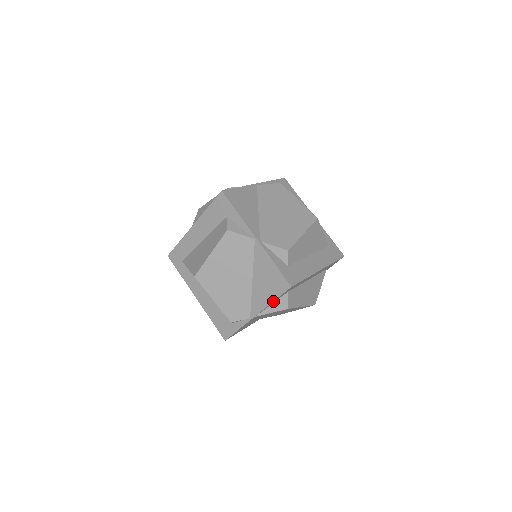
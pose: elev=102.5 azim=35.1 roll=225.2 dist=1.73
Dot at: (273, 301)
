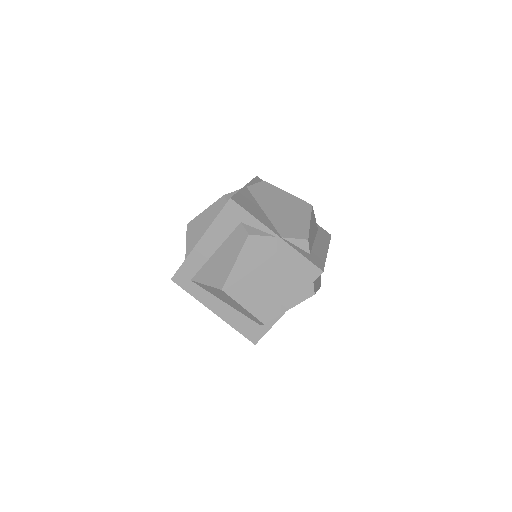
Dot at: (305, 290)
